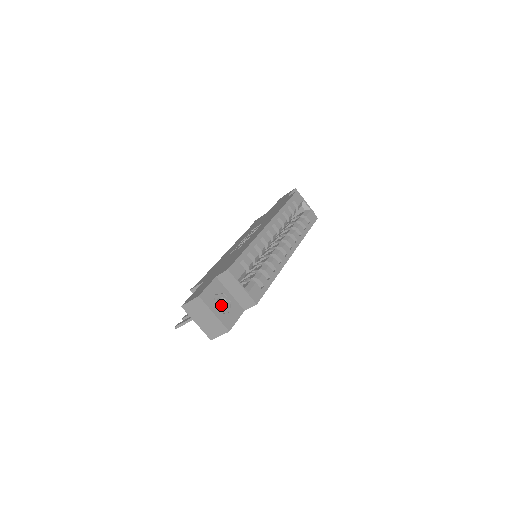
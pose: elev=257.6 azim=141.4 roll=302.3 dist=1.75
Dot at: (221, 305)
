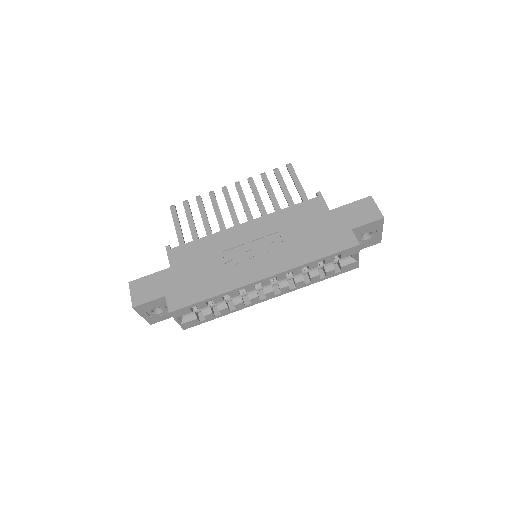
Dot at: occluded
